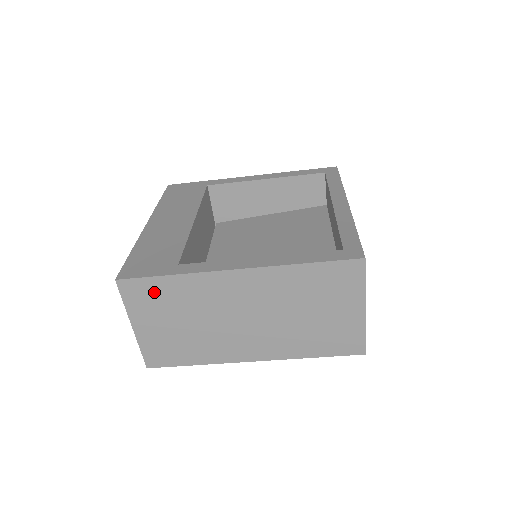
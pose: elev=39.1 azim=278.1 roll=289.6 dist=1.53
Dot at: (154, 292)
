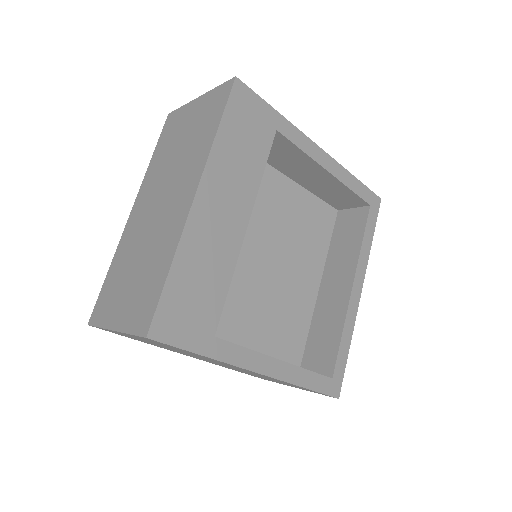
Dot at: (172, 347)
